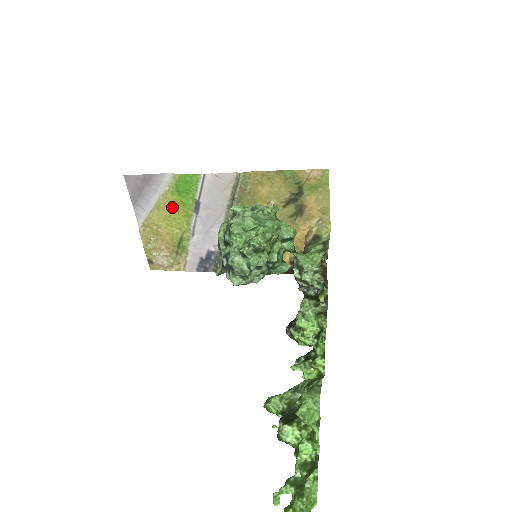
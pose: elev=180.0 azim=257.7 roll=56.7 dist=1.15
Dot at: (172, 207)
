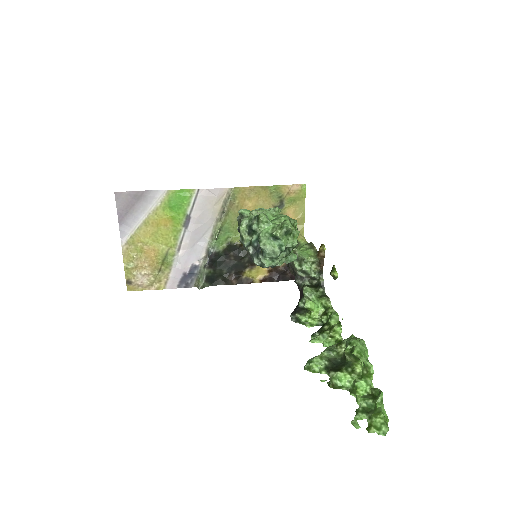
Dot at: (161, 223)
